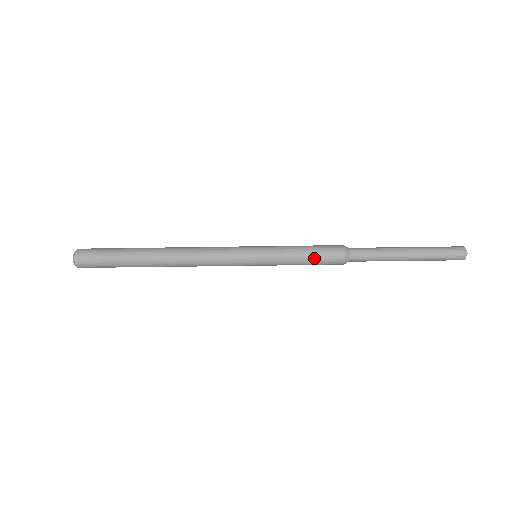
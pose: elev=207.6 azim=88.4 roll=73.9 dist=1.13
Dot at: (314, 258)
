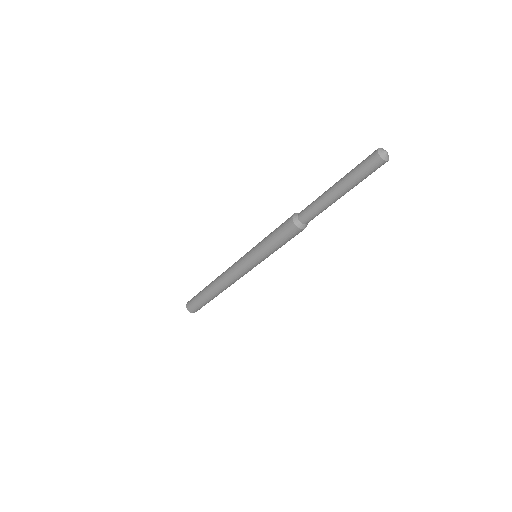
Dot at: (277, 236)
